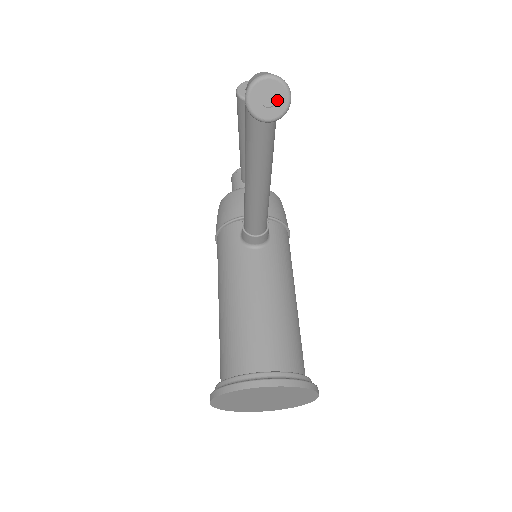
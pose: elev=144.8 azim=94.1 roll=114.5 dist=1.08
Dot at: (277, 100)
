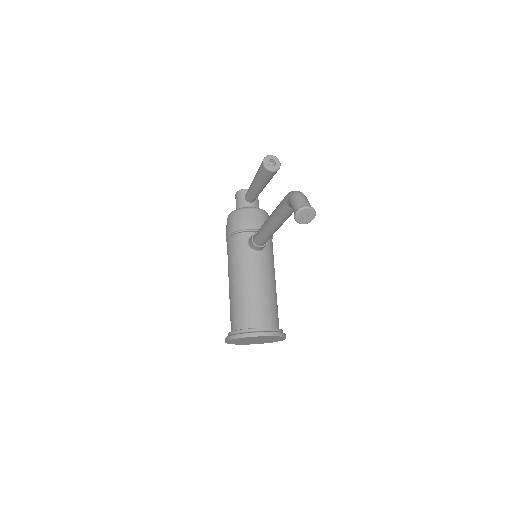
Dot at: (309, 217)
